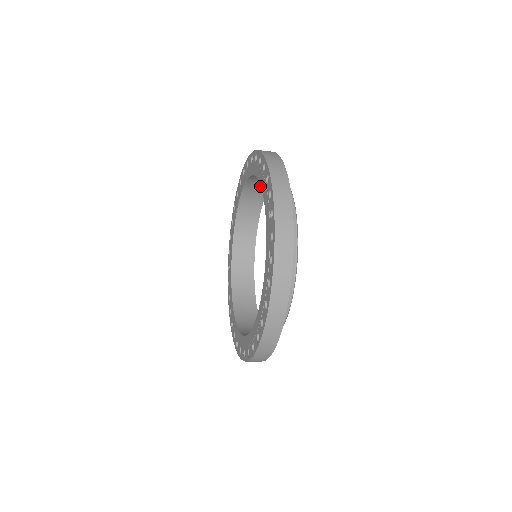
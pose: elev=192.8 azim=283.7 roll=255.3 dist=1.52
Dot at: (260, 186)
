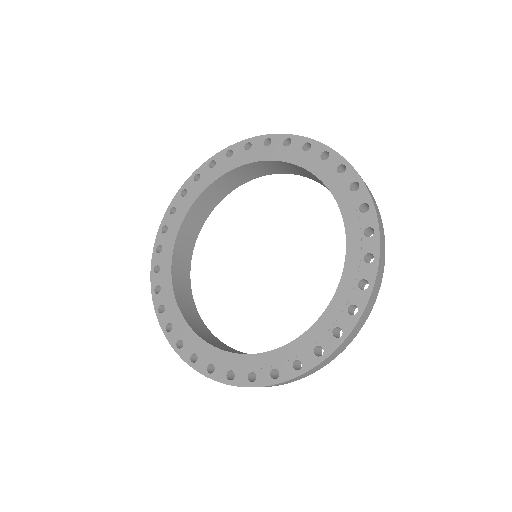
Dot at: (307, 174)
